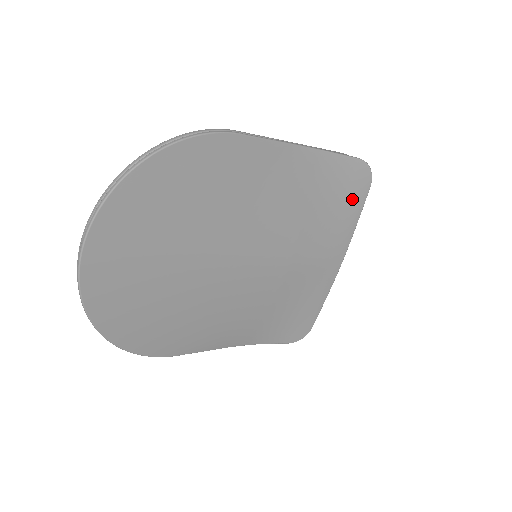
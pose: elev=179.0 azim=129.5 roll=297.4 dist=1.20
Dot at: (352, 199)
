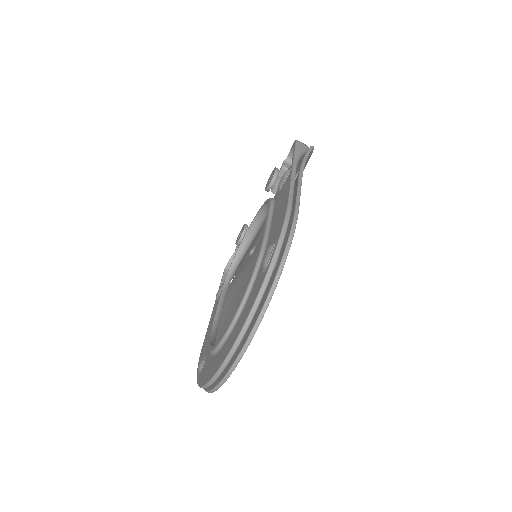
Dot at: occluded
